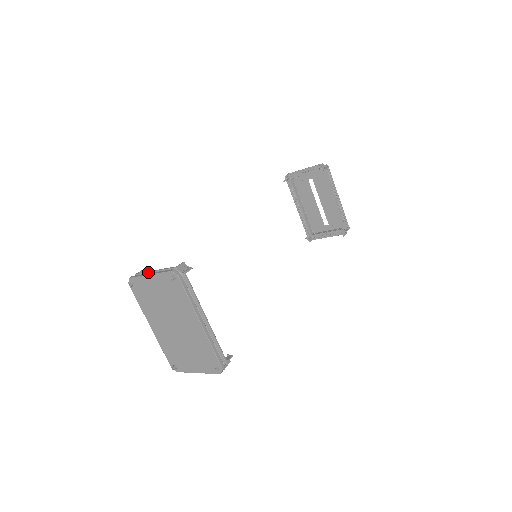
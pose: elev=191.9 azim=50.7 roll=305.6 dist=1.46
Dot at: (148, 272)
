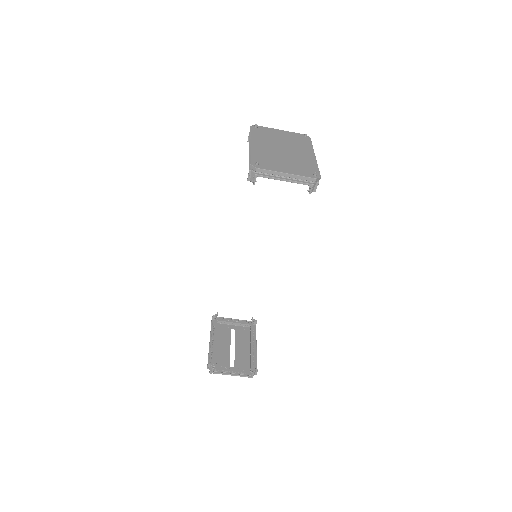
Dot at: occluded
